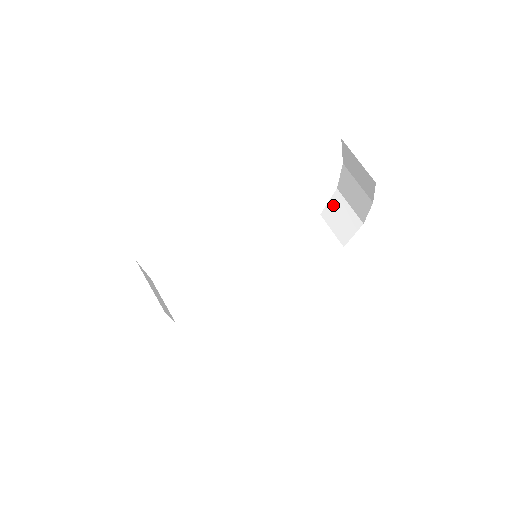
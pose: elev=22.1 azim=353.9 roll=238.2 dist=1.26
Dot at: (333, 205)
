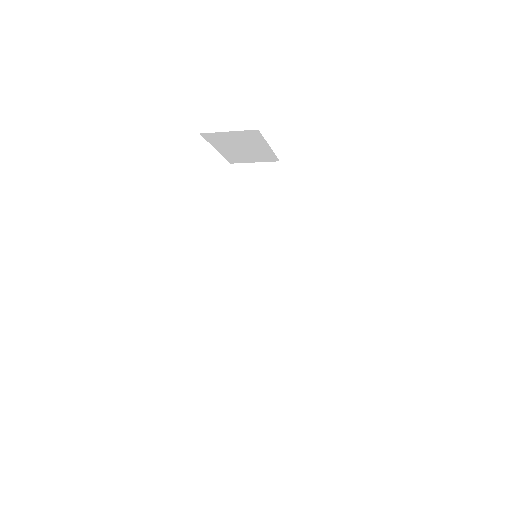
Dot at: (270, 257)
